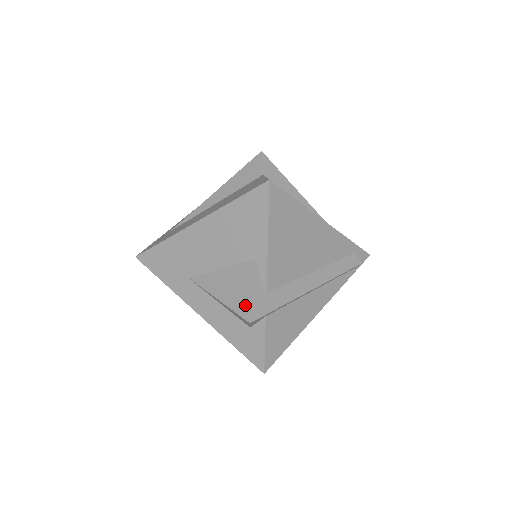
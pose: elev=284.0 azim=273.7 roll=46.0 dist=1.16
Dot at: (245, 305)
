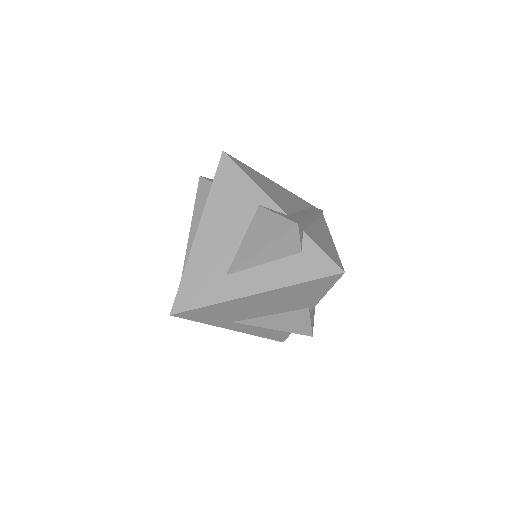
Dot at: (283, 224)
